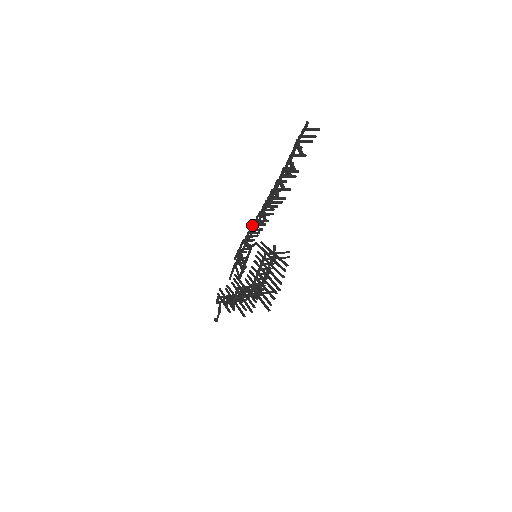
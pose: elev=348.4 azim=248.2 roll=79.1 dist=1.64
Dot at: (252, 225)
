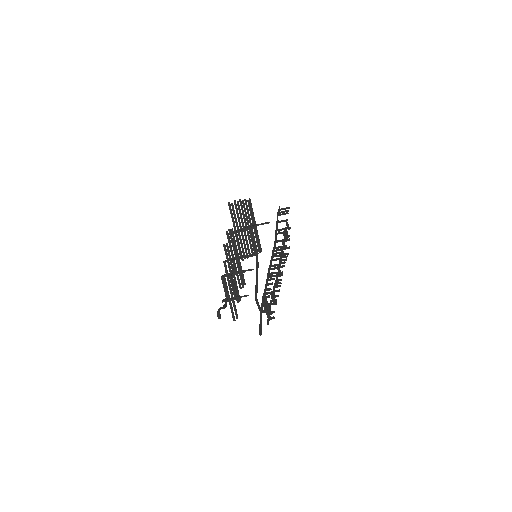
Dot at: (274, 284)
